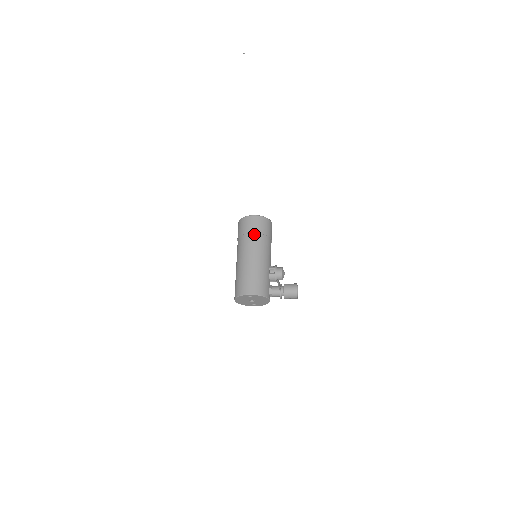
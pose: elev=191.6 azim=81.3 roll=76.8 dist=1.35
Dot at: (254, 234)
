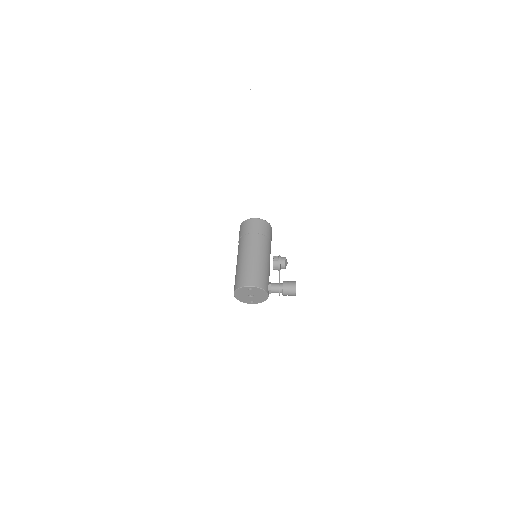
Dot at: (256, 234)
